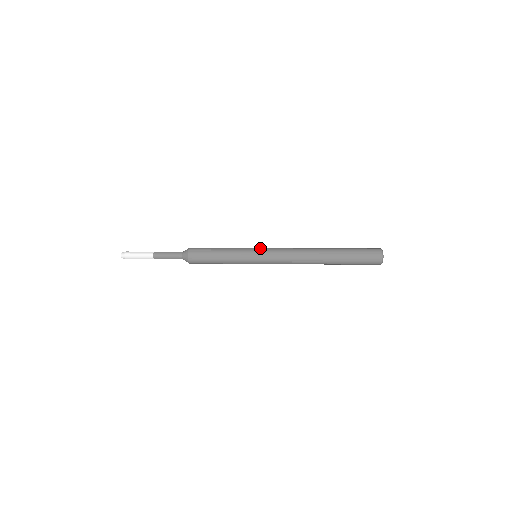
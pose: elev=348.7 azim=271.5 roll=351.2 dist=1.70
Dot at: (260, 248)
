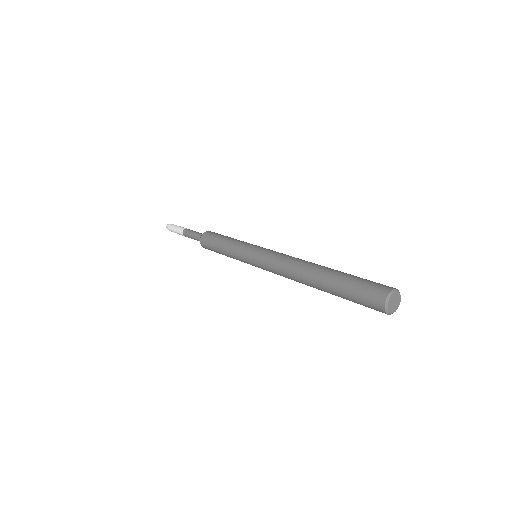
Dot at: (258, 247)
